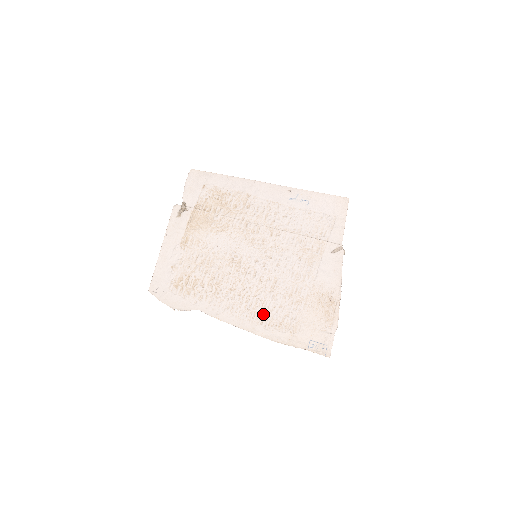
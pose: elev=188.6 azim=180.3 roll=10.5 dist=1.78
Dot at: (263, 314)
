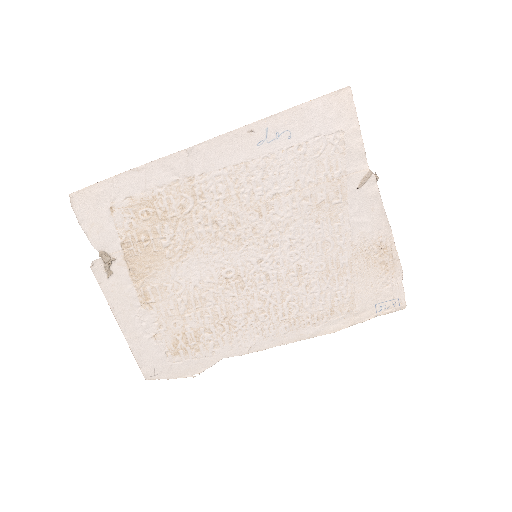
Dot at: (305, 314)
